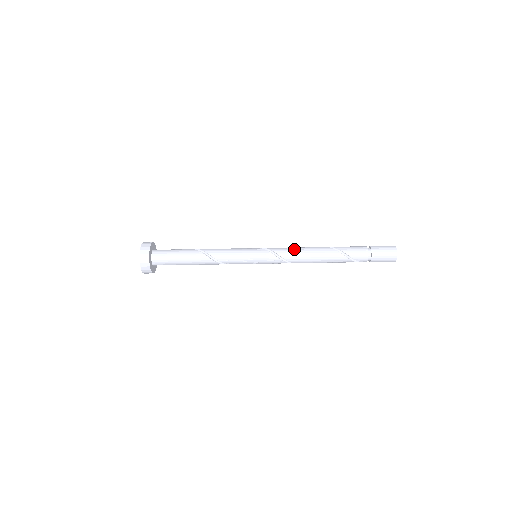
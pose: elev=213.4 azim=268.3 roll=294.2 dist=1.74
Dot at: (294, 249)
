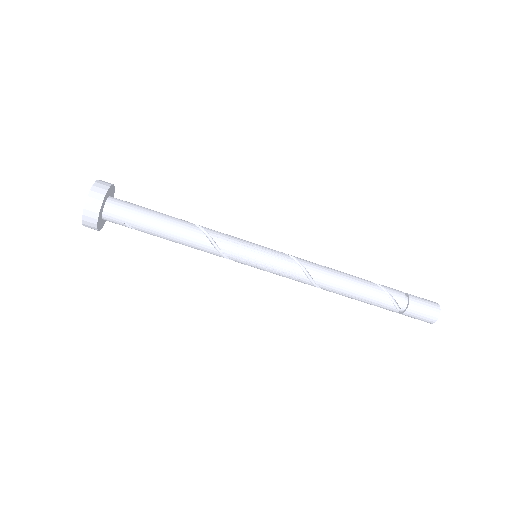
Dot at: occluded
